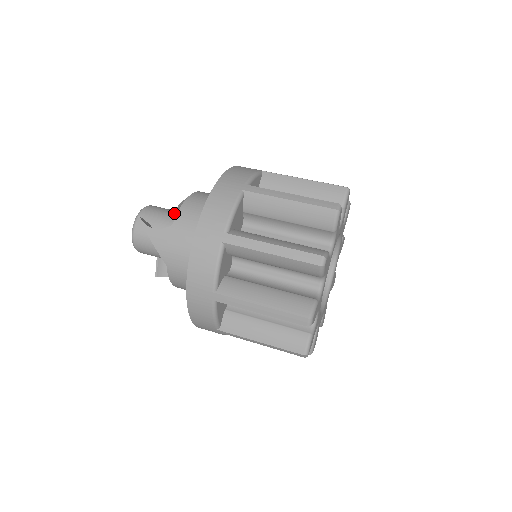
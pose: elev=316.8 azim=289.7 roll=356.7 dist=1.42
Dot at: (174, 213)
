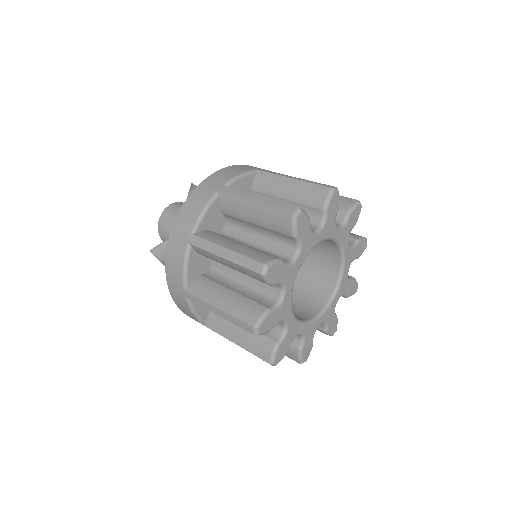
Dot at: occluded
